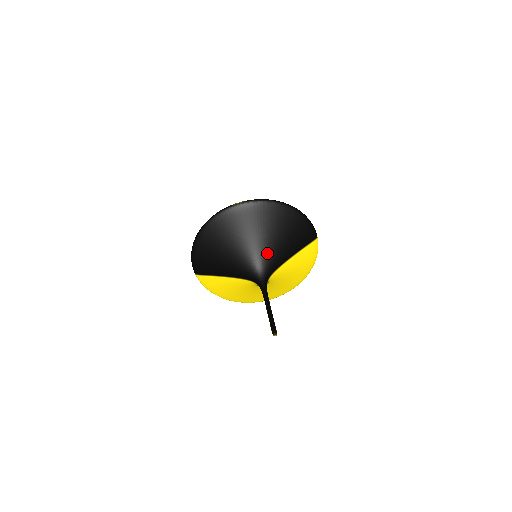
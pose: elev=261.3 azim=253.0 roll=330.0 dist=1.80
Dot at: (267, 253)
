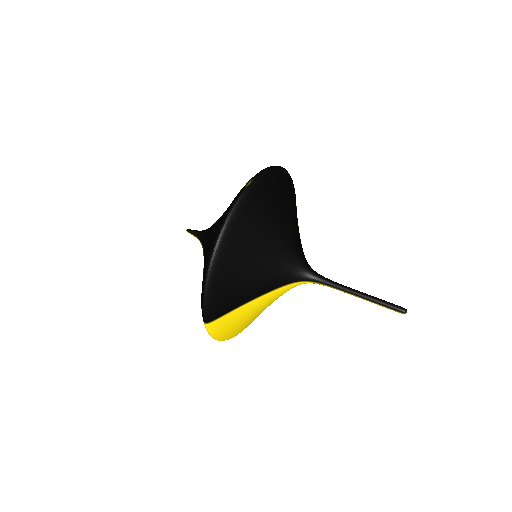
Dot at: (295, 237)
